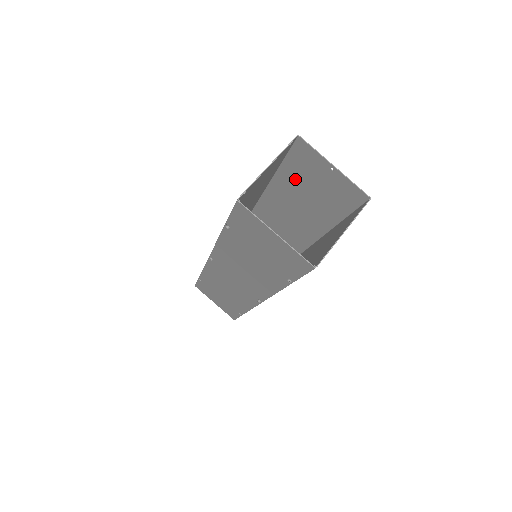
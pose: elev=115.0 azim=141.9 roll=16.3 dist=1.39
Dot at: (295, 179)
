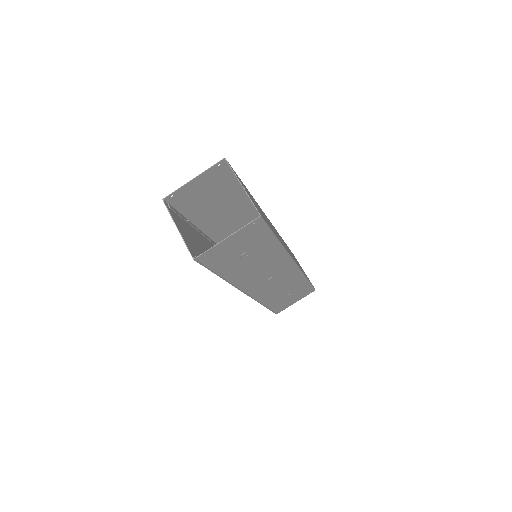
Dot at: occluded
